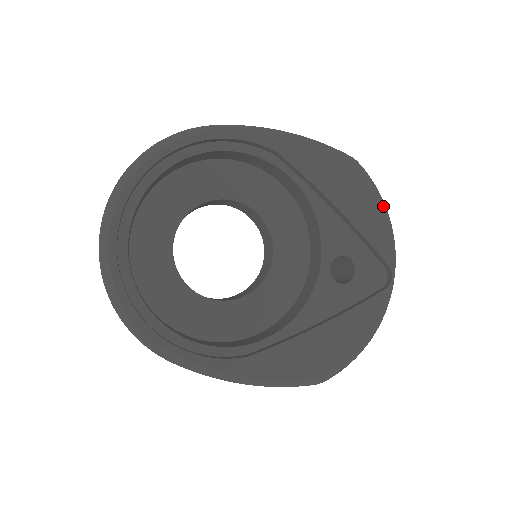
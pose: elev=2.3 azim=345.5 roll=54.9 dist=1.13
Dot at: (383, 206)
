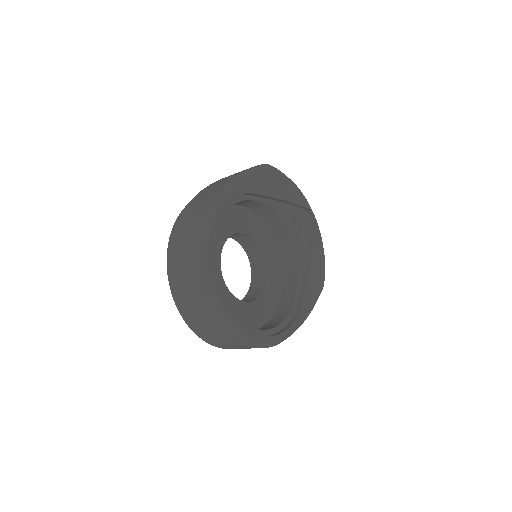
Dot at: (291, 180)
